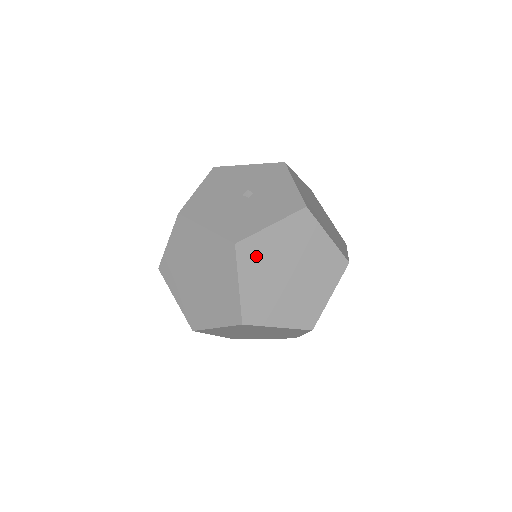
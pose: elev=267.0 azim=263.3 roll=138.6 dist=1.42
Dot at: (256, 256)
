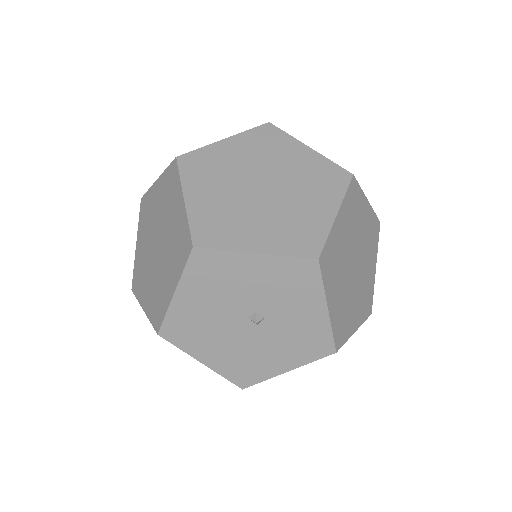
Dot at: occluded
